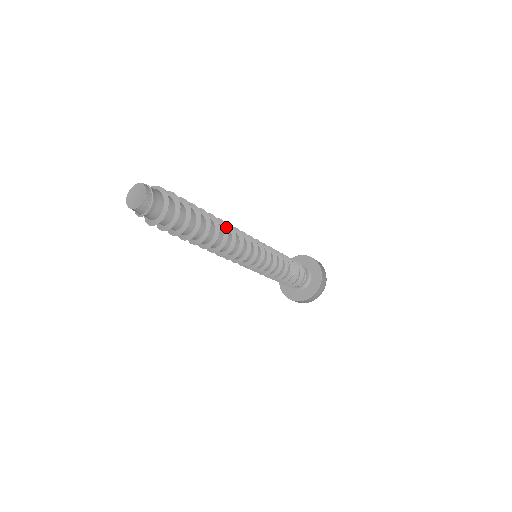
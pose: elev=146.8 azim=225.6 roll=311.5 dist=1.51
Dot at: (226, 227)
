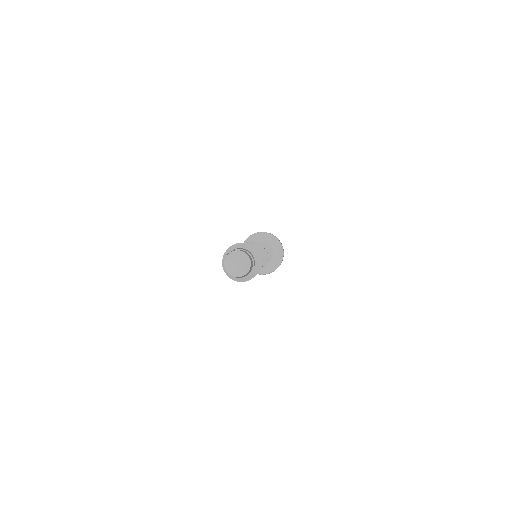
Dot at: occluded
